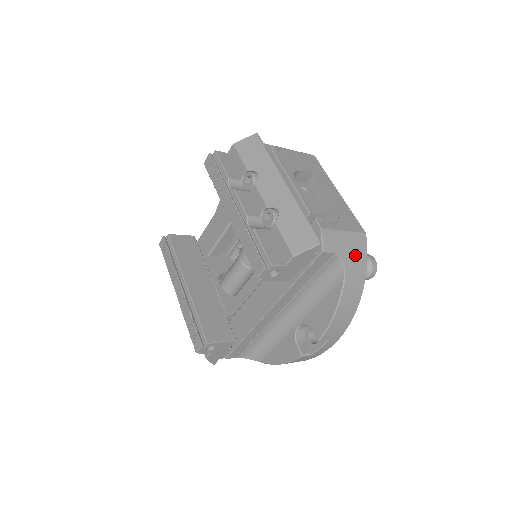
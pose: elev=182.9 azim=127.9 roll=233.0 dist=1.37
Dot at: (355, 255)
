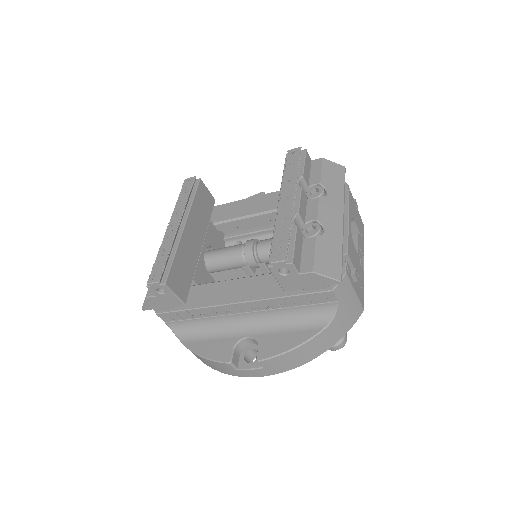
Dot at: (346, 318)
